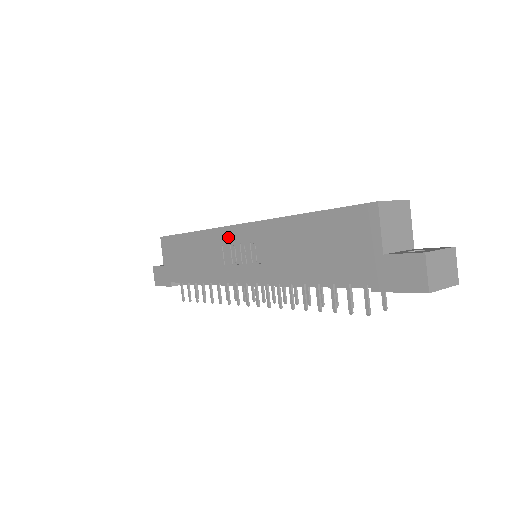
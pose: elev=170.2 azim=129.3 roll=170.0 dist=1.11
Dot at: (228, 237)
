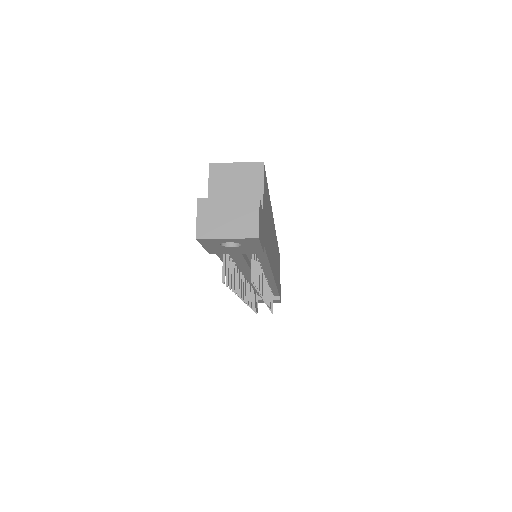
Dot at: occluded
